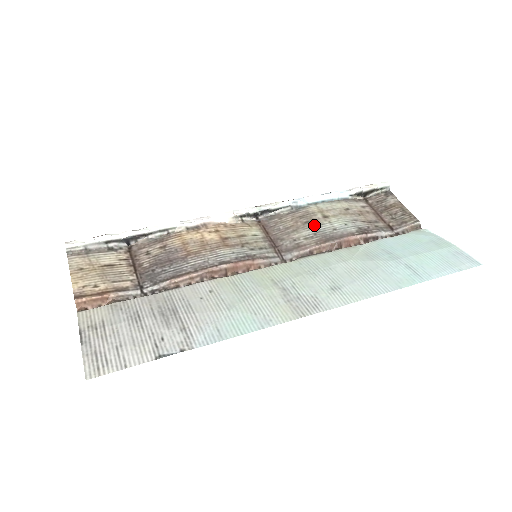
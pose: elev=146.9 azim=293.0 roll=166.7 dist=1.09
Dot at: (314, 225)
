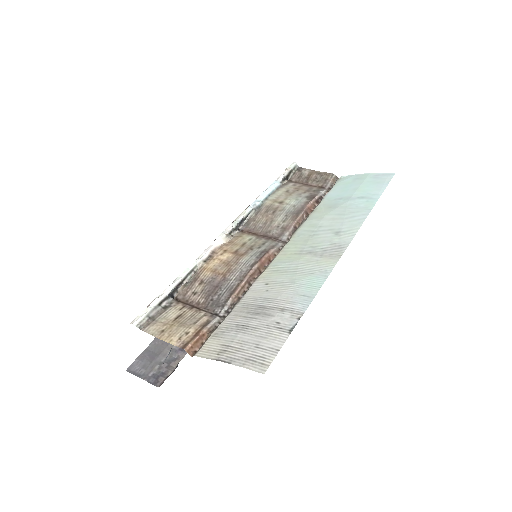
Dot at: (280, 211)
